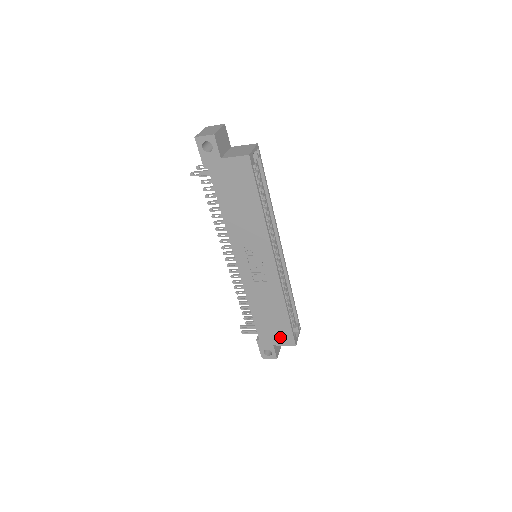
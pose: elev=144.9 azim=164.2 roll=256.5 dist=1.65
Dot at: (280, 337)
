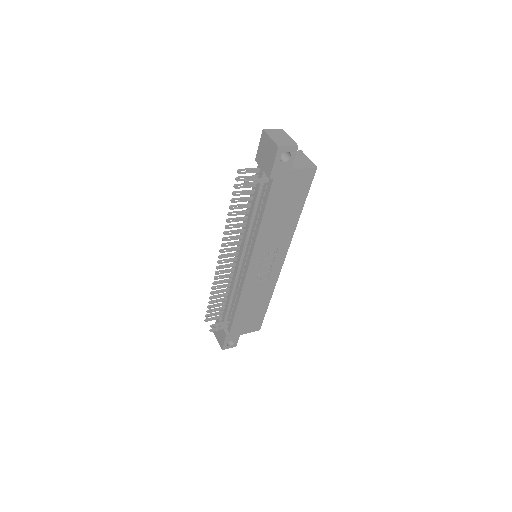
Dot at: (250, 326)
